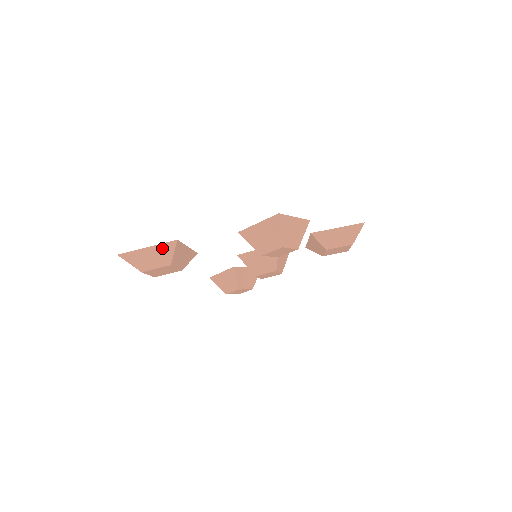
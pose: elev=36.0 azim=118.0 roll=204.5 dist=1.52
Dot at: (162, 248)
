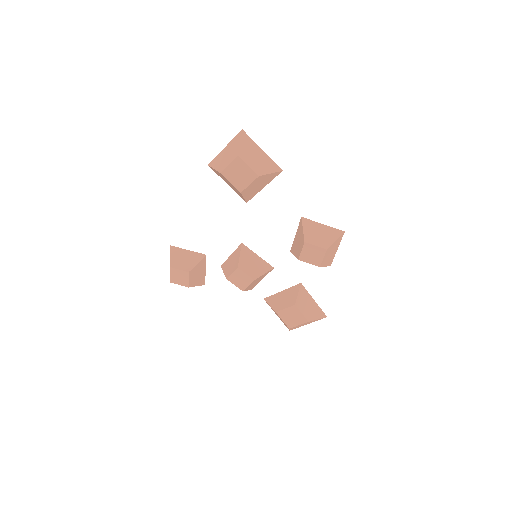
Dot at: (269, 162)
